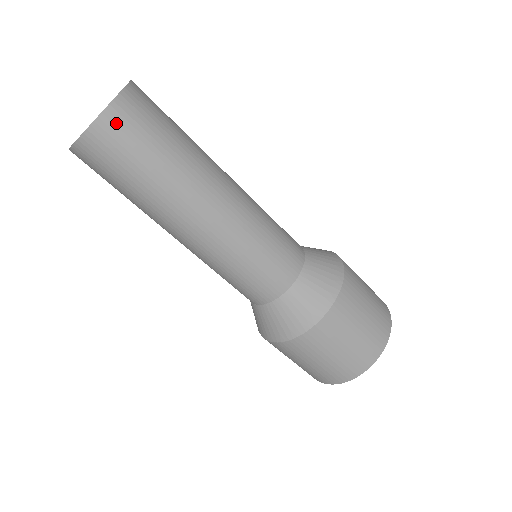
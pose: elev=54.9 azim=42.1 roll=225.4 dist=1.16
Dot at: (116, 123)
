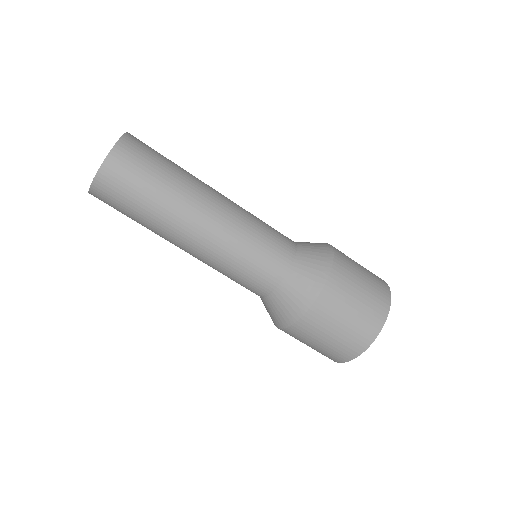
Dot at: (135, 140)
